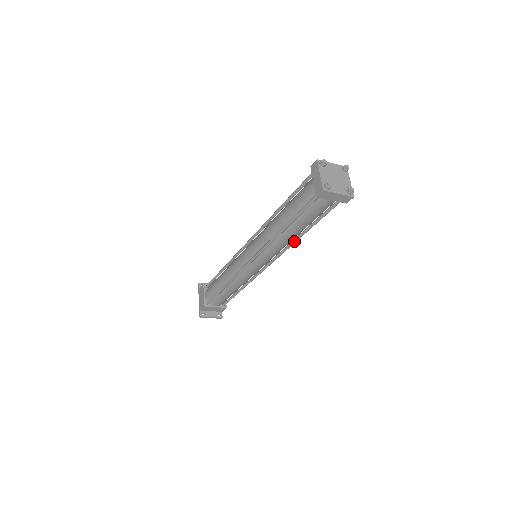
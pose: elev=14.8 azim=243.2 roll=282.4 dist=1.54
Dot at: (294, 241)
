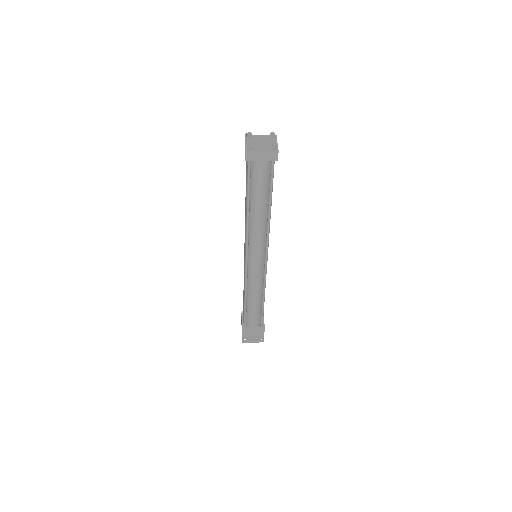
Dot at: (268, 222)
